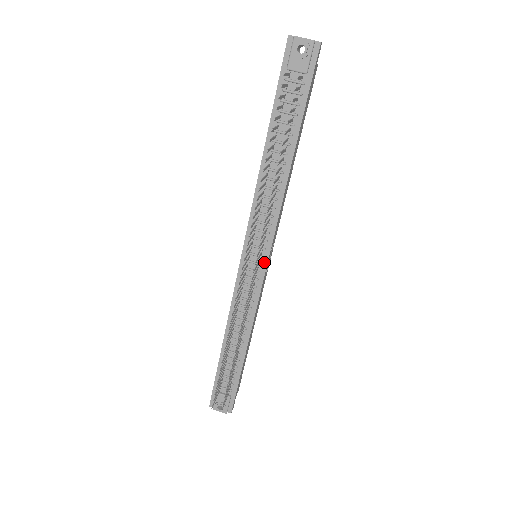
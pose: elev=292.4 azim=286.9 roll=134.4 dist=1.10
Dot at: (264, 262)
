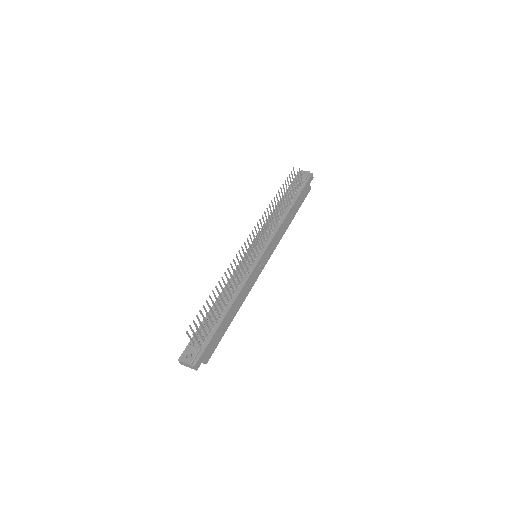
Dot at: (260, 255)
